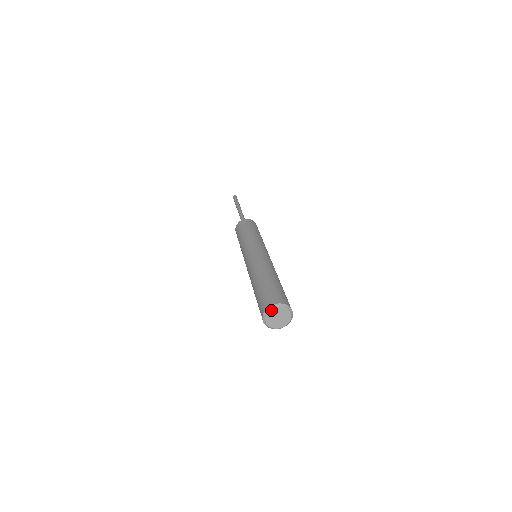
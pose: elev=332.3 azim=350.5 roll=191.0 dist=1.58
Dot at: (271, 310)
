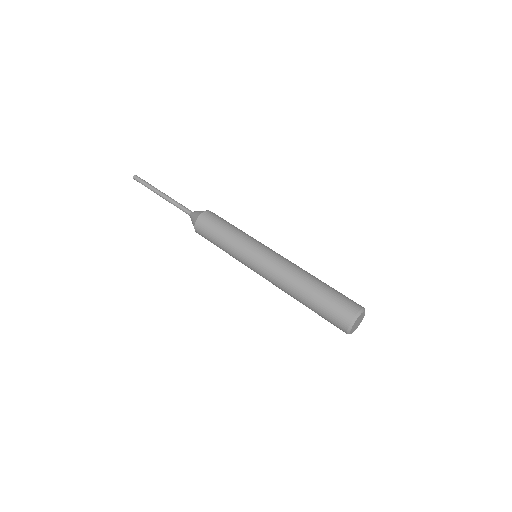
Dot at: (359, 316)
